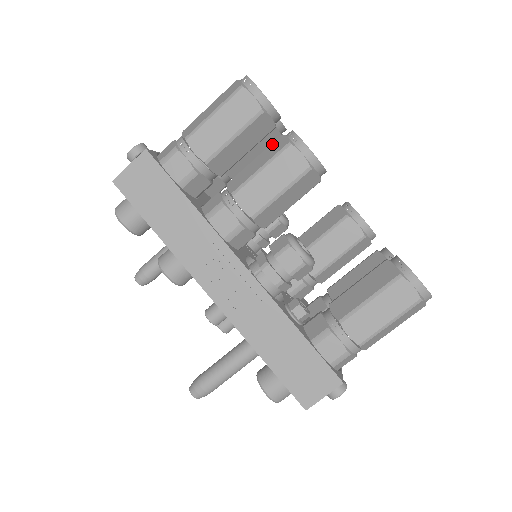
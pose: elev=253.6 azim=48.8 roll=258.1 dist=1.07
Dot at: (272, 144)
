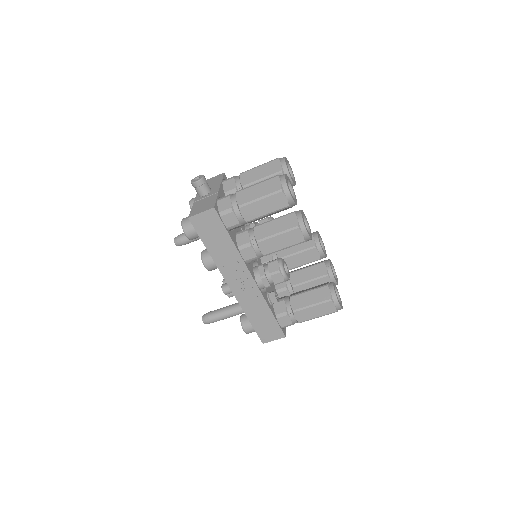
Dot at: (287, 216)
